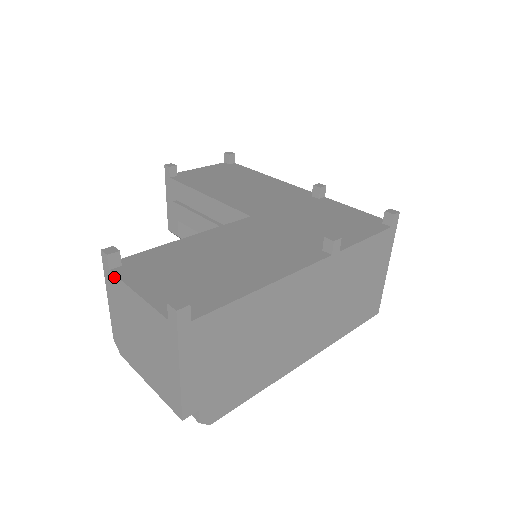
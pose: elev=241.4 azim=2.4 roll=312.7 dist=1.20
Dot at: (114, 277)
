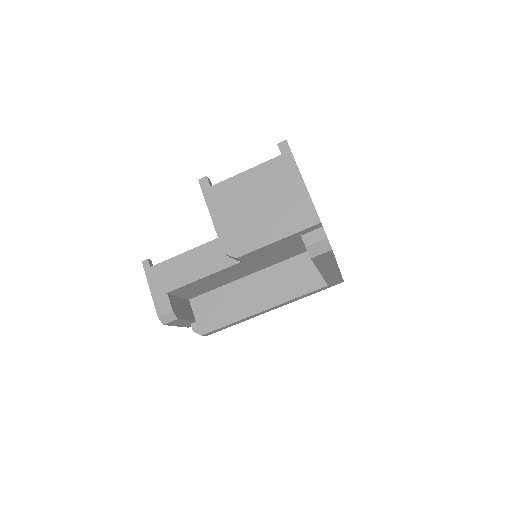
Dot at: (218, 186)
